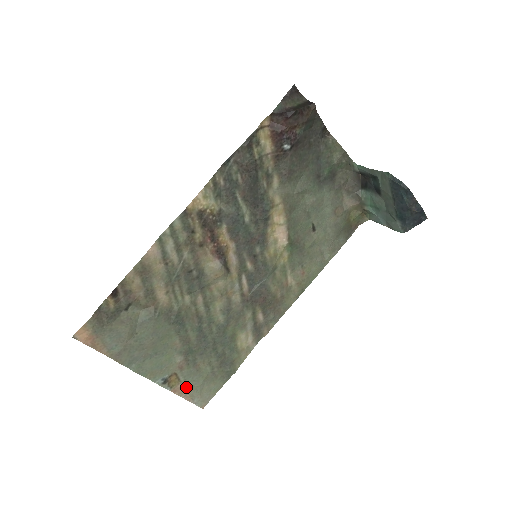
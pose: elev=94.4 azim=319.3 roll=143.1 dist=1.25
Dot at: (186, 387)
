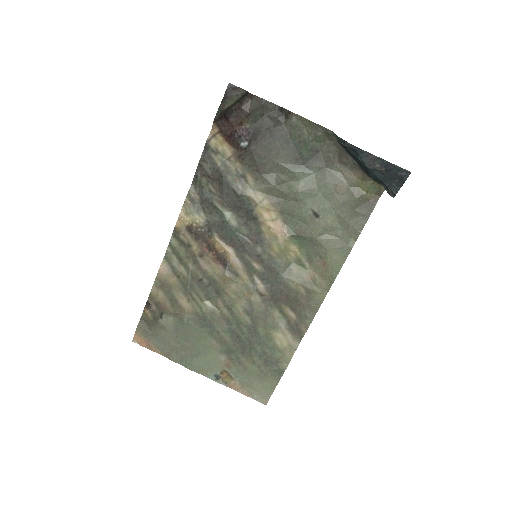
Dot at: (240, 383)
